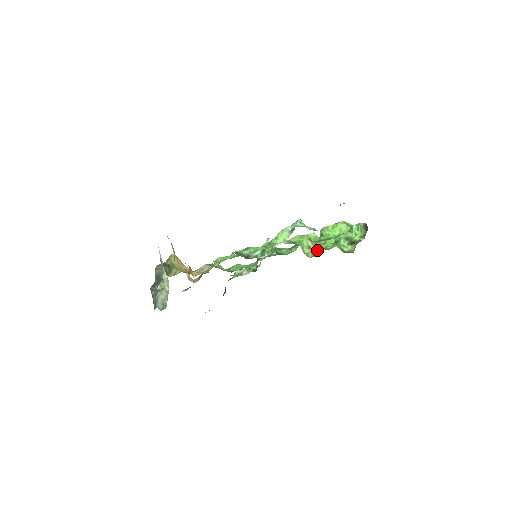
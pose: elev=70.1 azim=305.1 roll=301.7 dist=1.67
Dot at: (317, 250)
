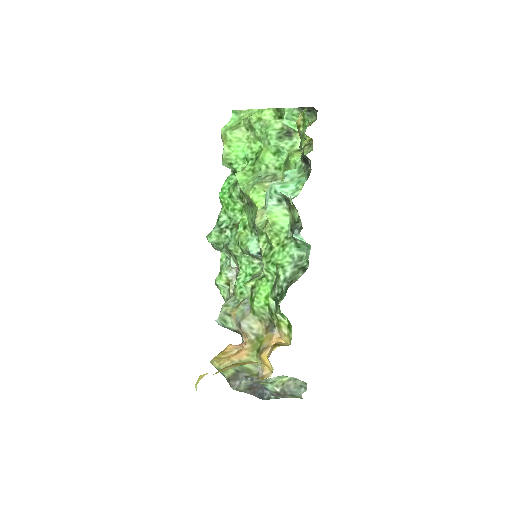
Dot at: (278, 180)
